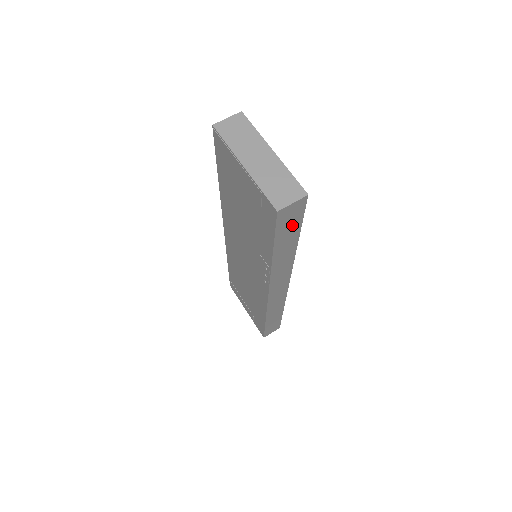
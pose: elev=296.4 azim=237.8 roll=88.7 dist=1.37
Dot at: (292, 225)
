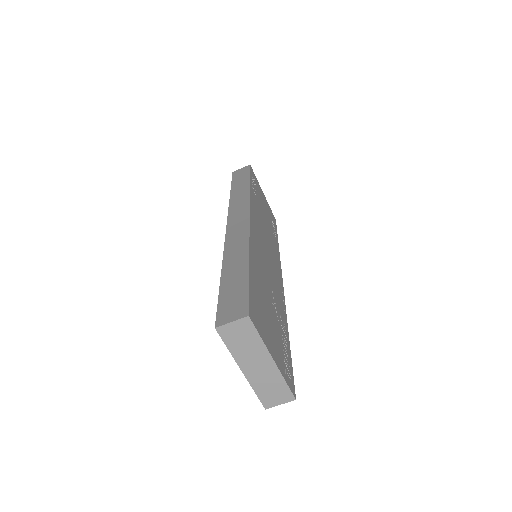
Dot at: occluded
